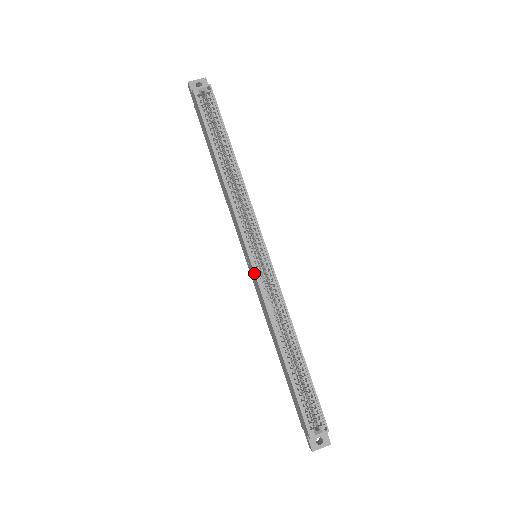
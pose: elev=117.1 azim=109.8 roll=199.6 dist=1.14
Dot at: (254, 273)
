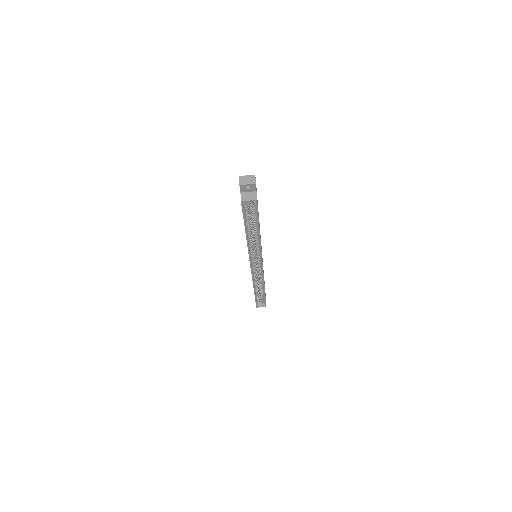
Dot at: (251, 271)
